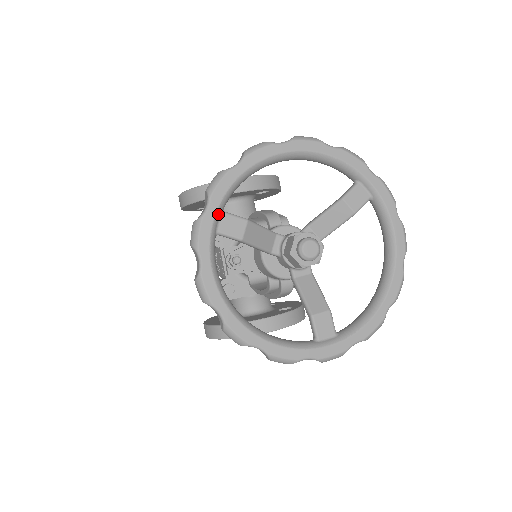
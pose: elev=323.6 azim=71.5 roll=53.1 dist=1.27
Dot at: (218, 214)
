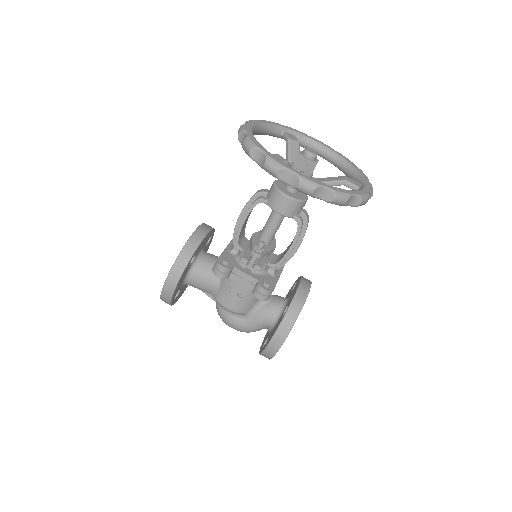
Dot at: (269, 153)
